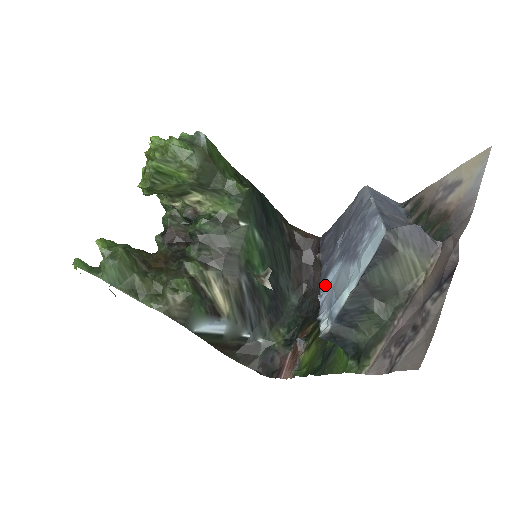
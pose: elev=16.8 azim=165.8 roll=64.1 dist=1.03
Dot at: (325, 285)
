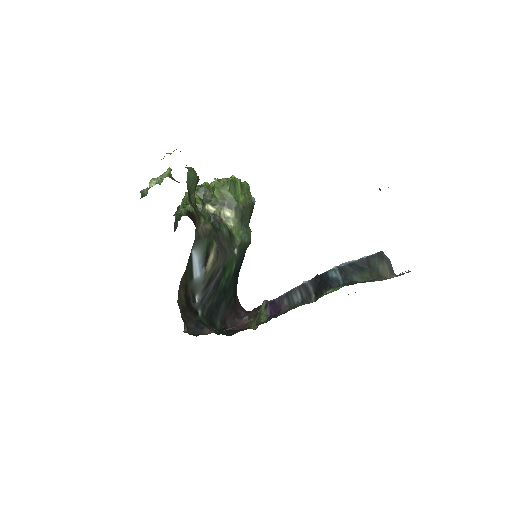
Dot at: occluded
